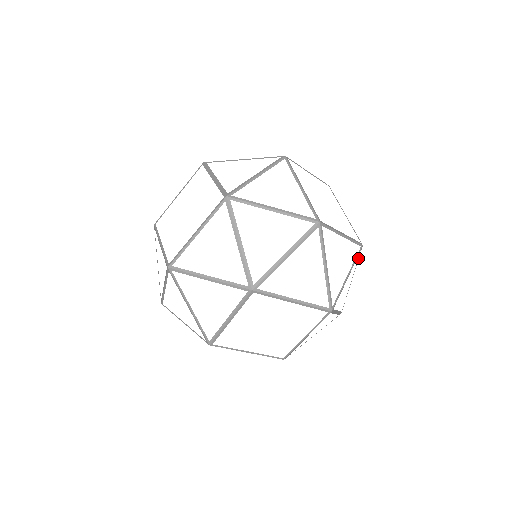
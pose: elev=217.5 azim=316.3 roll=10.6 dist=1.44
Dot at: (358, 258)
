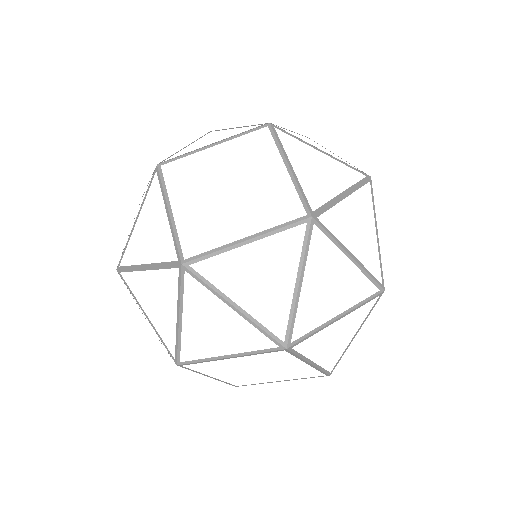
Dot at: occluded
